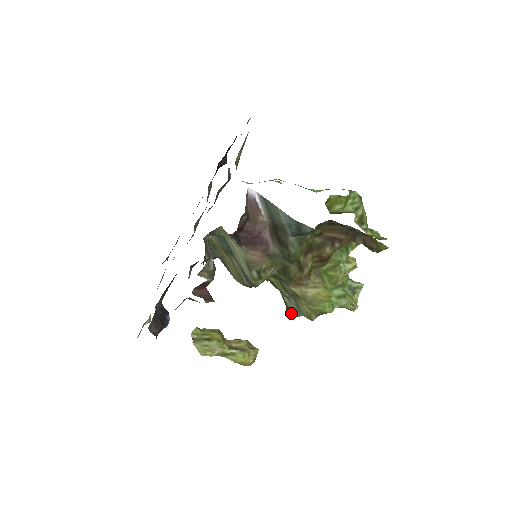
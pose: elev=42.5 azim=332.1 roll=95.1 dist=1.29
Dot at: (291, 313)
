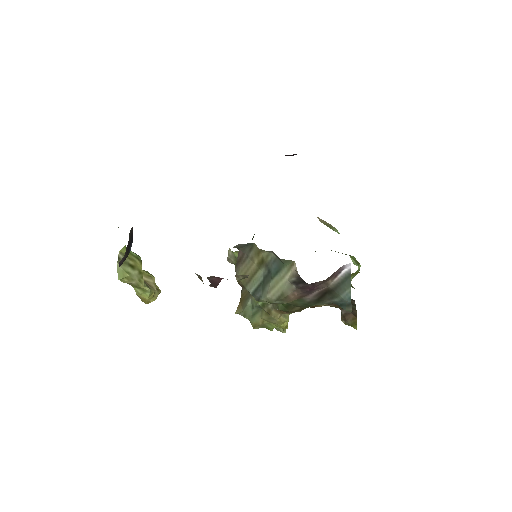
Dot at: (242, 312)
